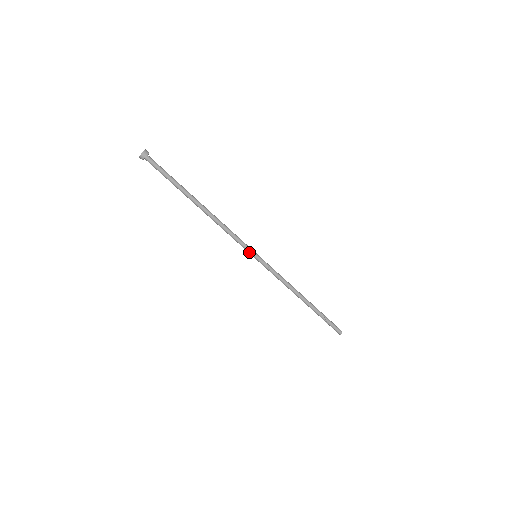
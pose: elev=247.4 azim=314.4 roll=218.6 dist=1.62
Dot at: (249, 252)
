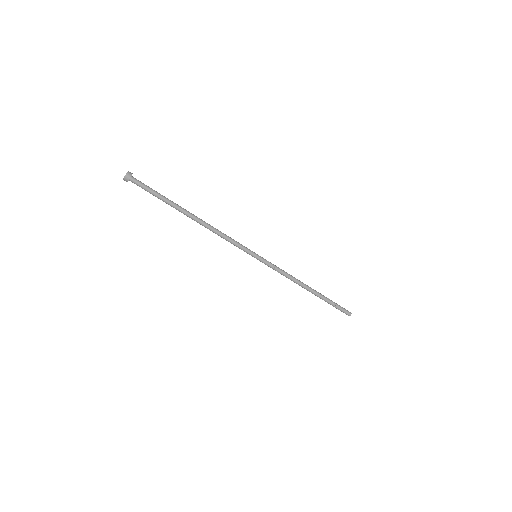
Dot at: (249, 253)
